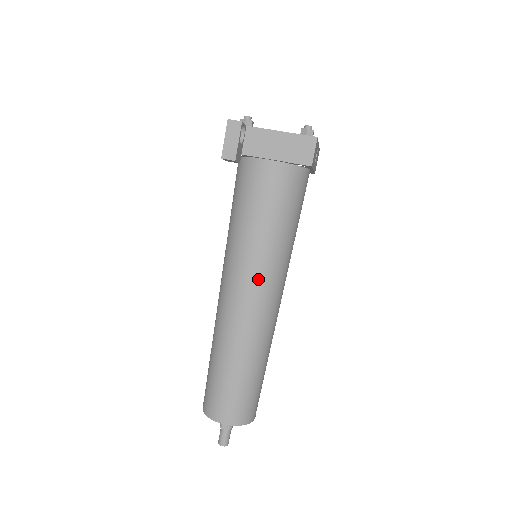
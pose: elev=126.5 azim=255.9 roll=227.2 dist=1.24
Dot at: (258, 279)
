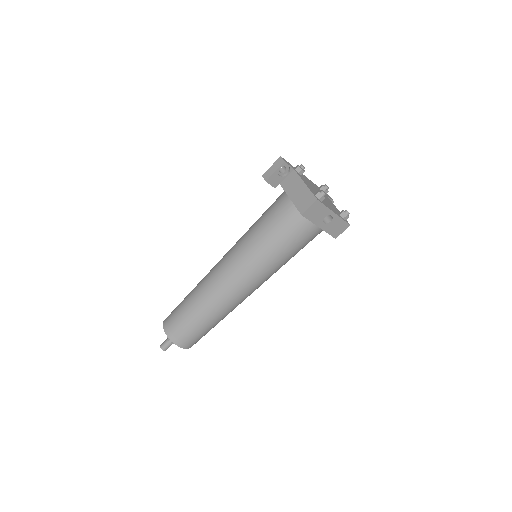
Dot at: (235, 262)
